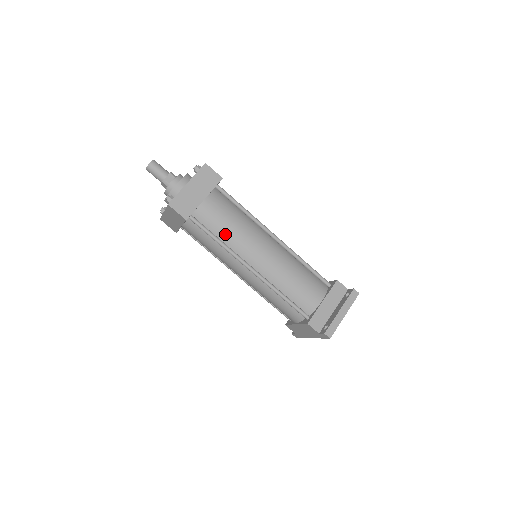
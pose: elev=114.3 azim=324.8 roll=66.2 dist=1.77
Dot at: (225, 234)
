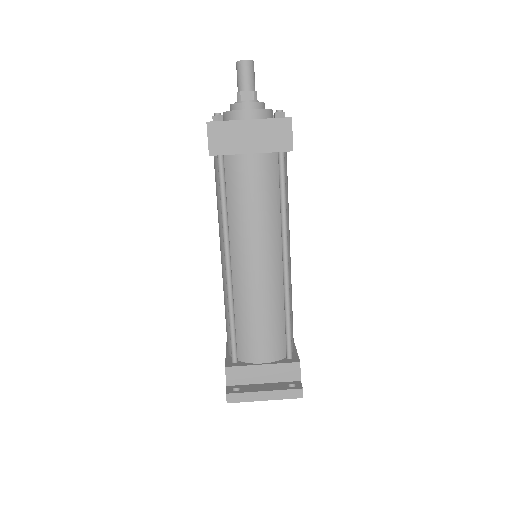
Dot at: (237, 208)
